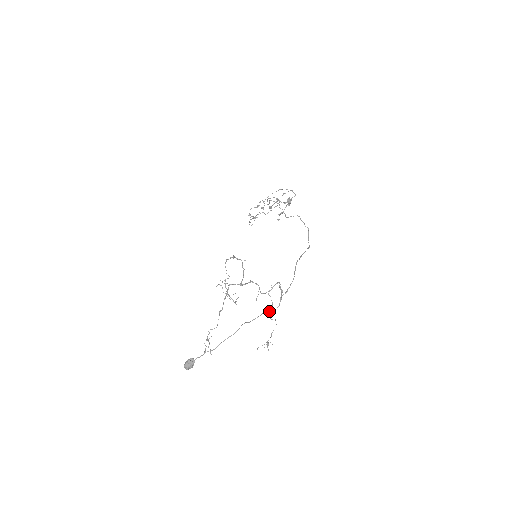
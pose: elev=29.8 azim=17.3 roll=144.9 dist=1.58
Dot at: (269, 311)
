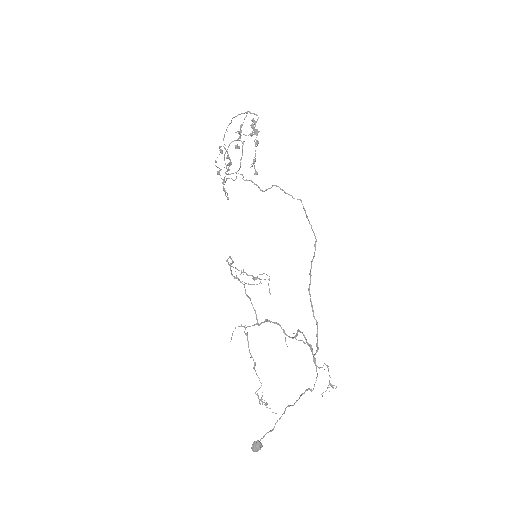
Dot at: (308, 389)
